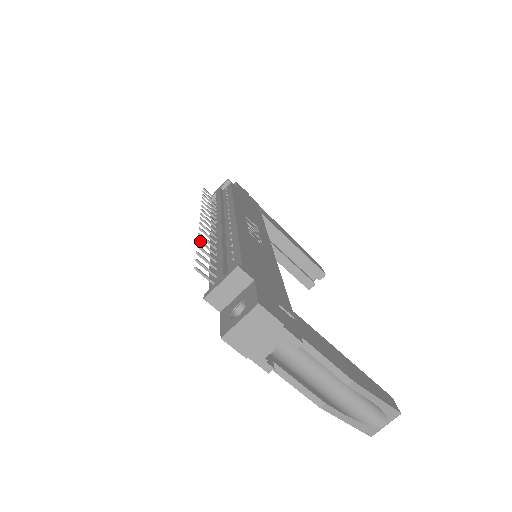
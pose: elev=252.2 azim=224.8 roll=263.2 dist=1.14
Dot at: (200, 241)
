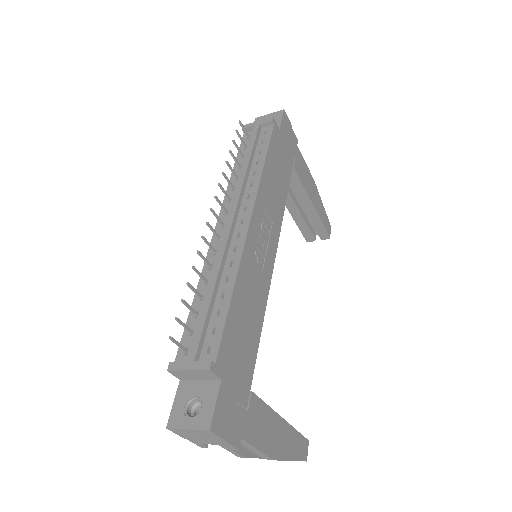
Dot at: (194, 269)
